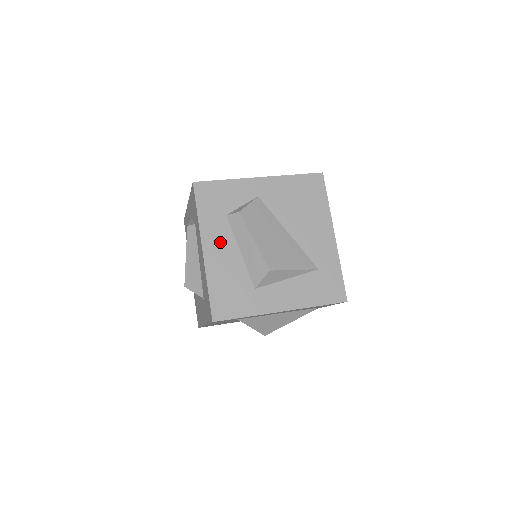
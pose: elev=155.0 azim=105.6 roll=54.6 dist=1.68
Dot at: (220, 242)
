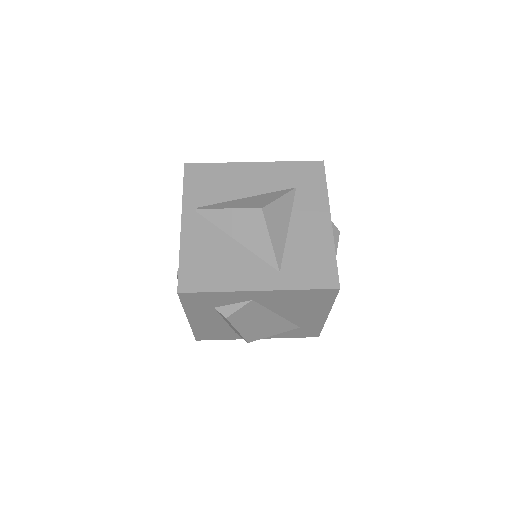
Dot at: (206, 318)
